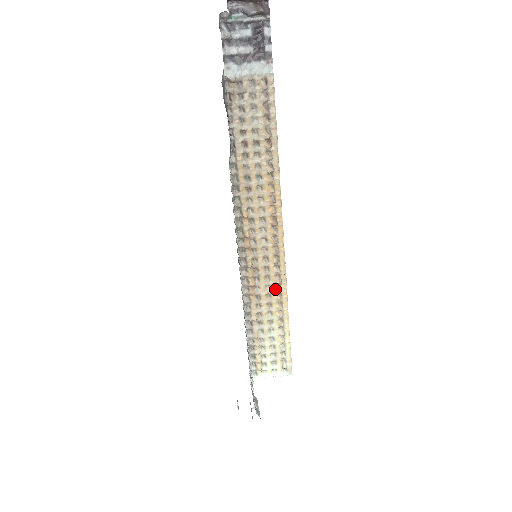
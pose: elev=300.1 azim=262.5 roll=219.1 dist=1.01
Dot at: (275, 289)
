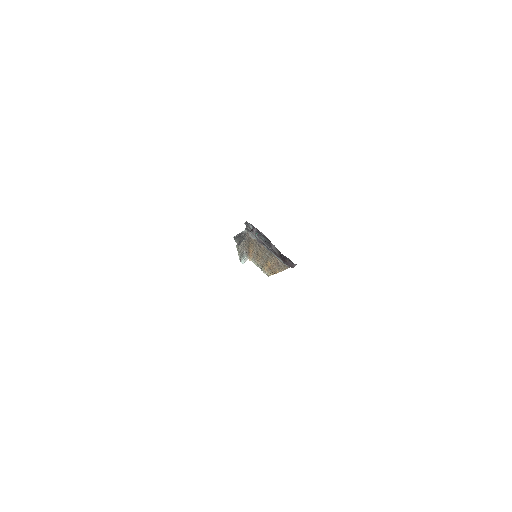
Dot at: (265, 268)
